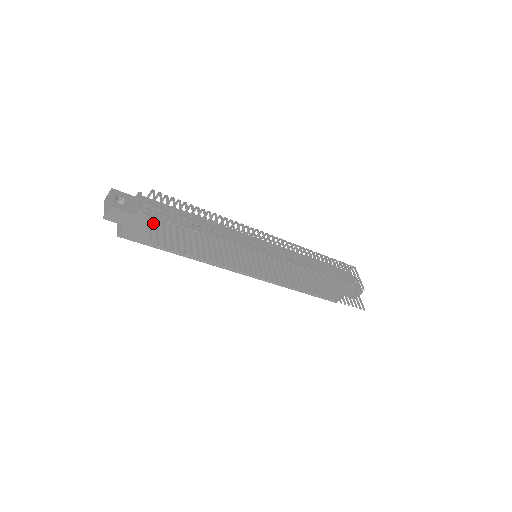
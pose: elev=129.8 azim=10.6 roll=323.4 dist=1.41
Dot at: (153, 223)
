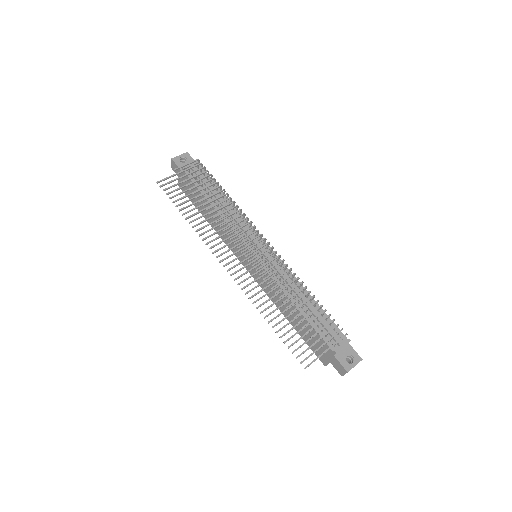
Dot at: occluded
